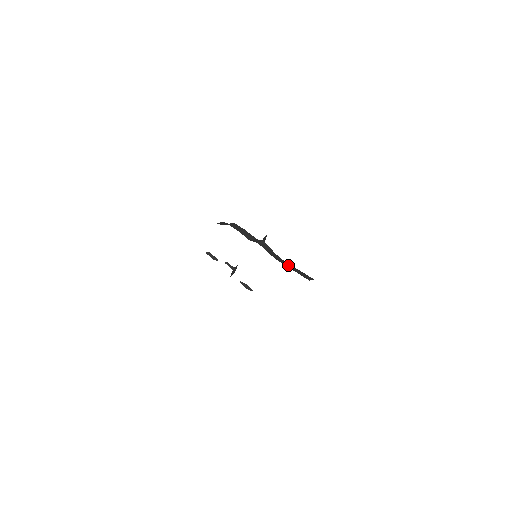
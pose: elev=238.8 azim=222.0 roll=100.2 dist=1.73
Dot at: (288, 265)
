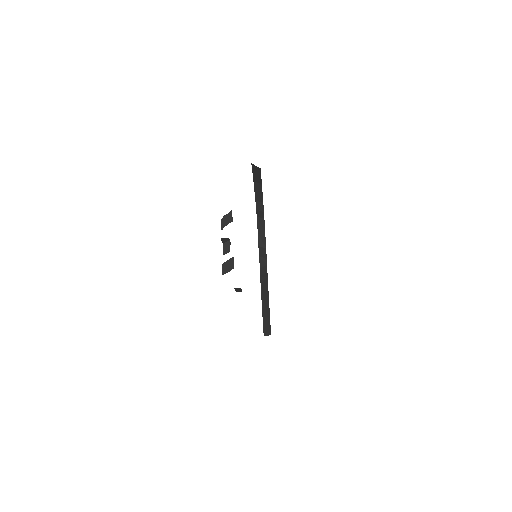
Dot at: (265, 298)
